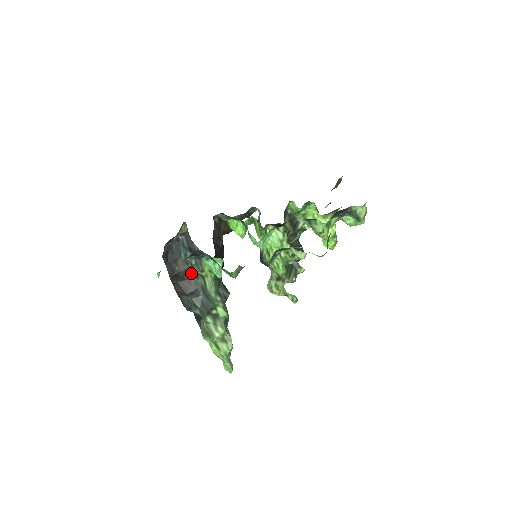
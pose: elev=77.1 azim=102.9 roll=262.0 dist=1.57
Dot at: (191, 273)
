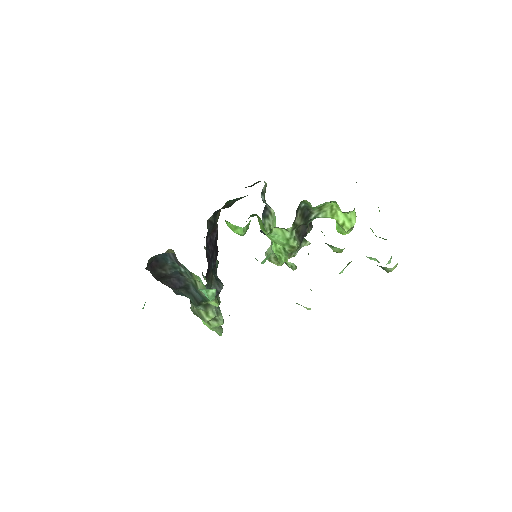
Dot at: (180, 274)
